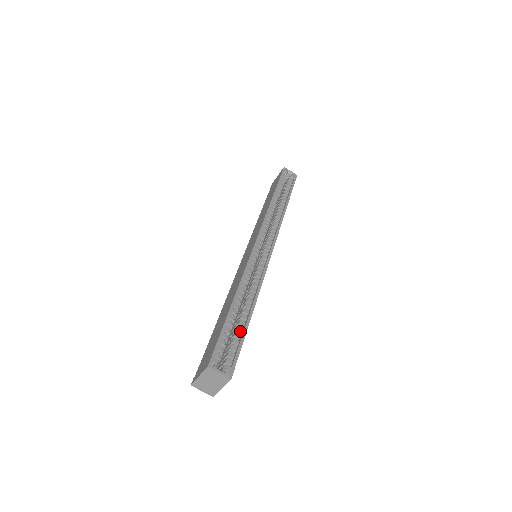
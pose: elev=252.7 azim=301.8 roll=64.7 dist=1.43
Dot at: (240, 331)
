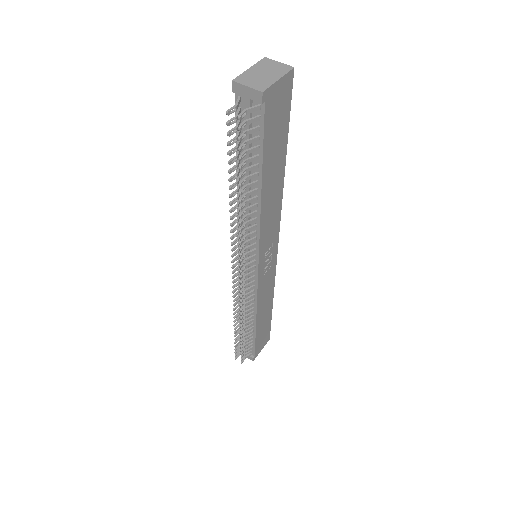
Dot at: occluded
